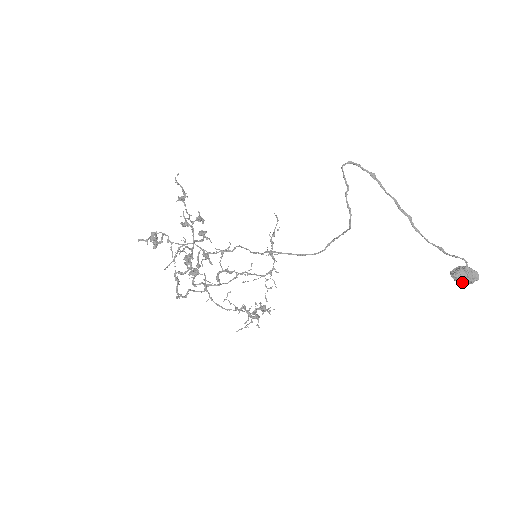
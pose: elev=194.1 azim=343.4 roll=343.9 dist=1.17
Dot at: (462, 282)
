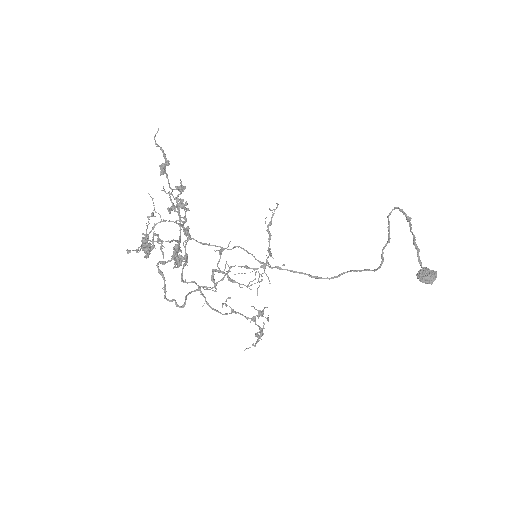
Dot at: occluded
